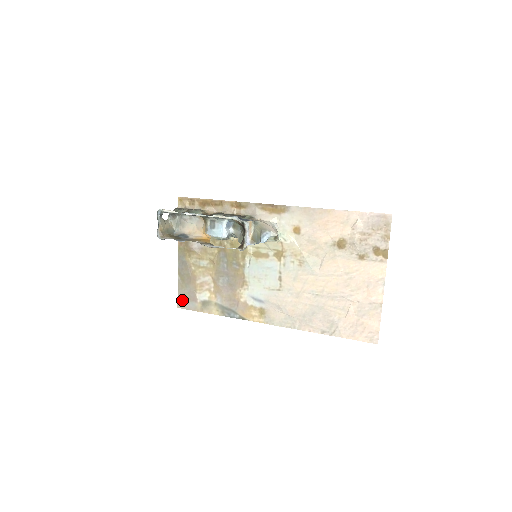
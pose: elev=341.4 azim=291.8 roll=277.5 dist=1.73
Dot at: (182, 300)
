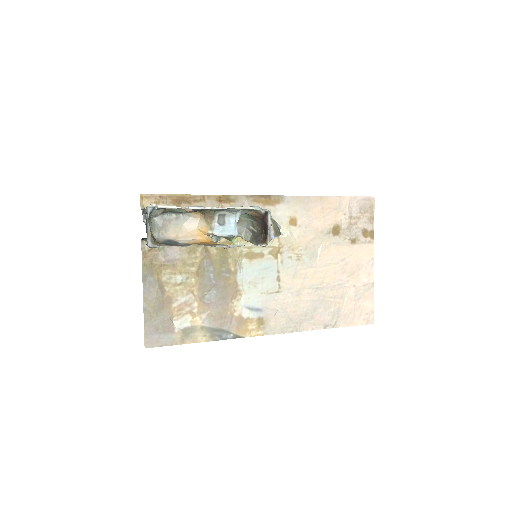
Dot at: (152, 335)
